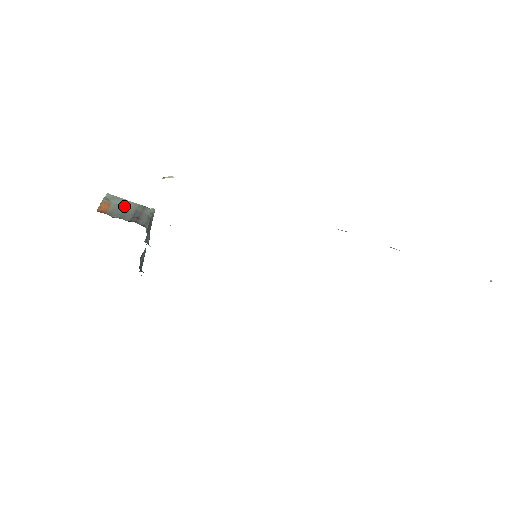
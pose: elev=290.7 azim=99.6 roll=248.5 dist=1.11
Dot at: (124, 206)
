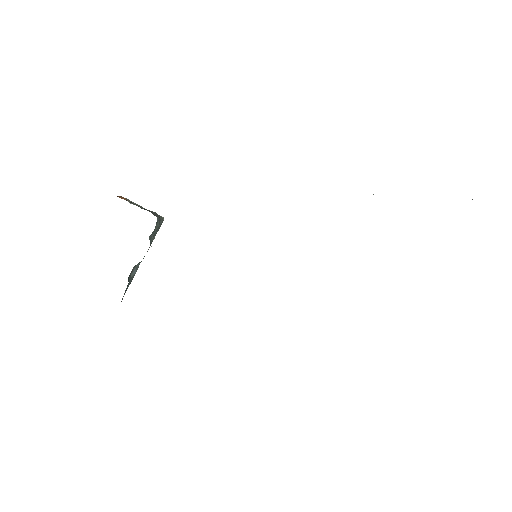
Dot at: (139, 206)
